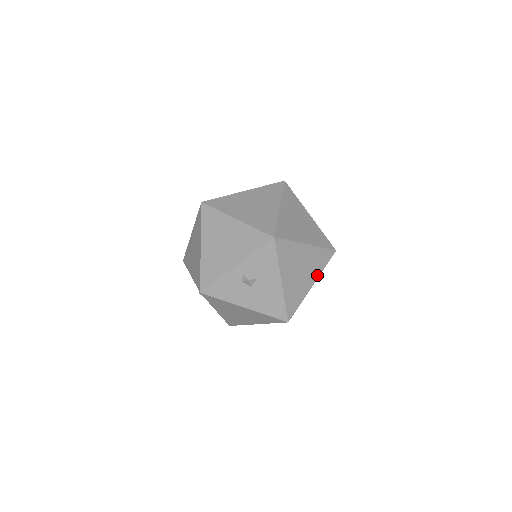
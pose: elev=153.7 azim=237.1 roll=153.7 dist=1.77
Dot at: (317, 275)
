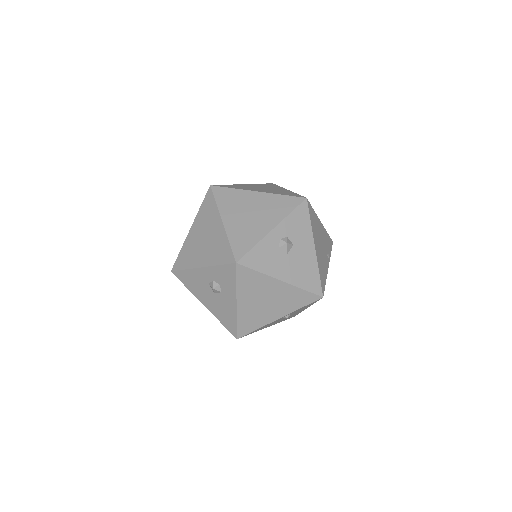
Dot at: (329, 258)
